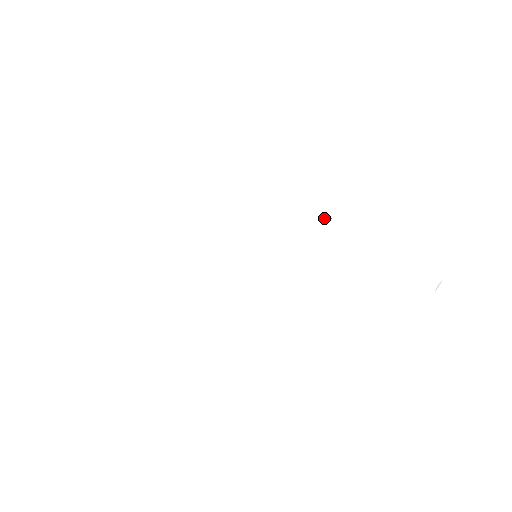
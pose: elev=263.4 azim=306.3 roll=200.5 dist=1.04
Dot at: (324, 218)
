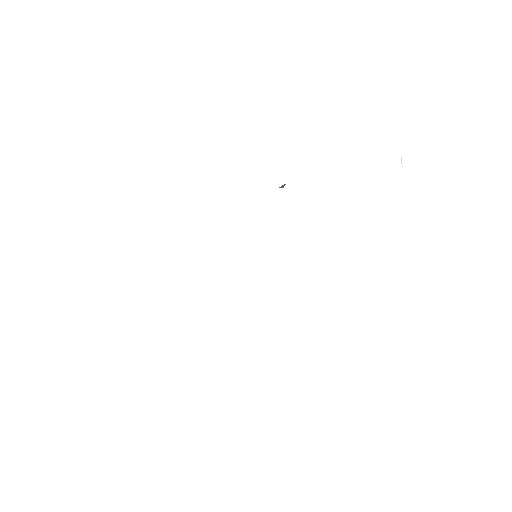
Dot at: occluded
